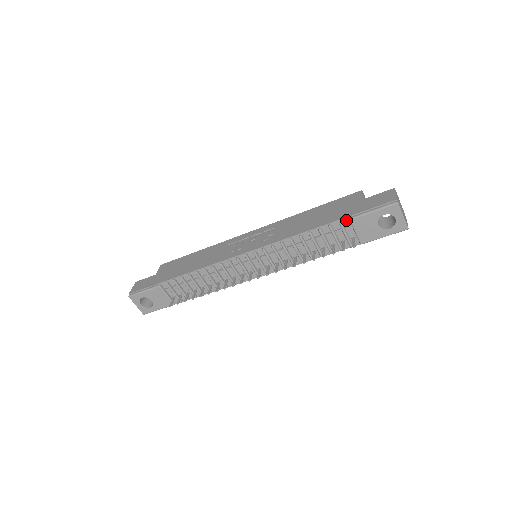
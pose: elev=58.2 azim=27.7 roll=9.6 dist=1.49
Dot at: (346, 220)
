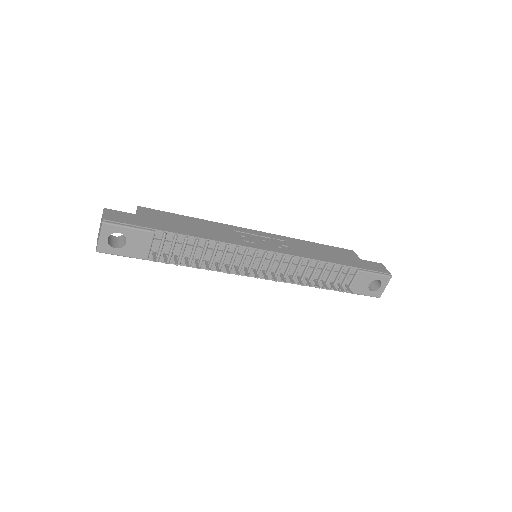
Dot at: (354, 269)
